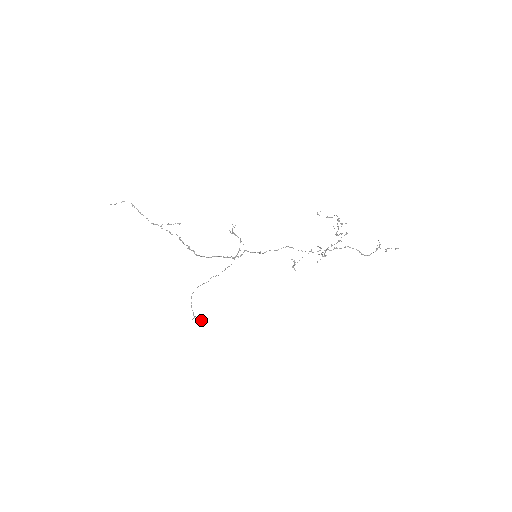
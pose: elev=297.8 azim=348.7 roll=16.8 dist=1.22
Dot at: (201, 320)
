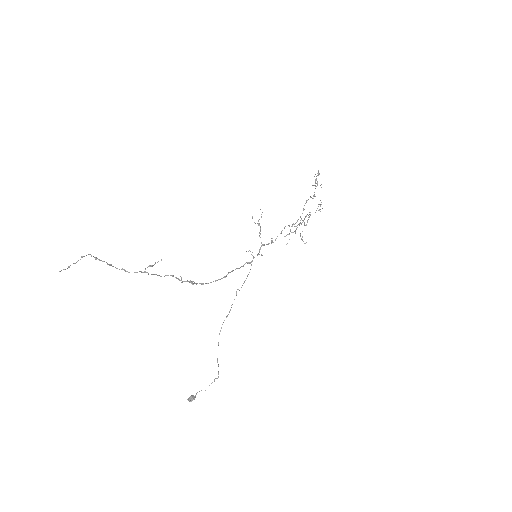
Dot at: (194, 398)
